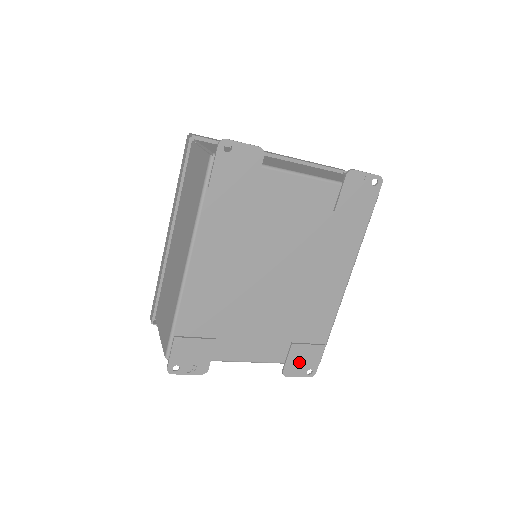
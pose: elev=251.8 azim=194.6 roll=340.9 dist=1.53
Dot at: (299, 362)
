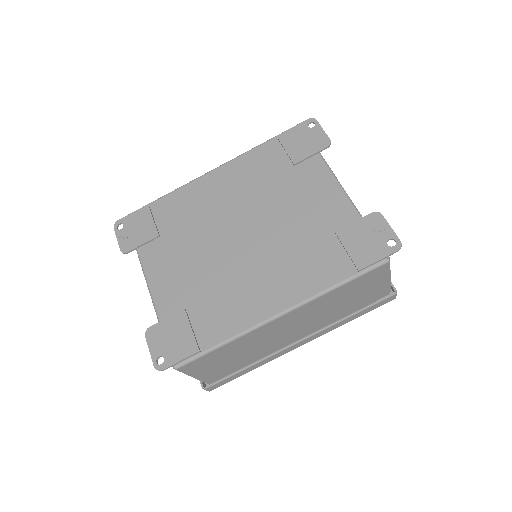
Dot at: (167, 336)
